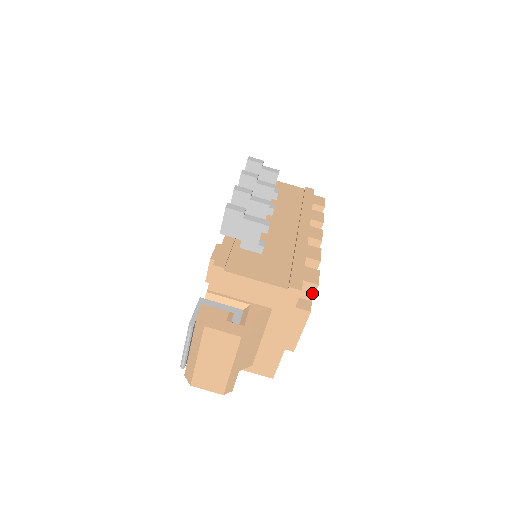
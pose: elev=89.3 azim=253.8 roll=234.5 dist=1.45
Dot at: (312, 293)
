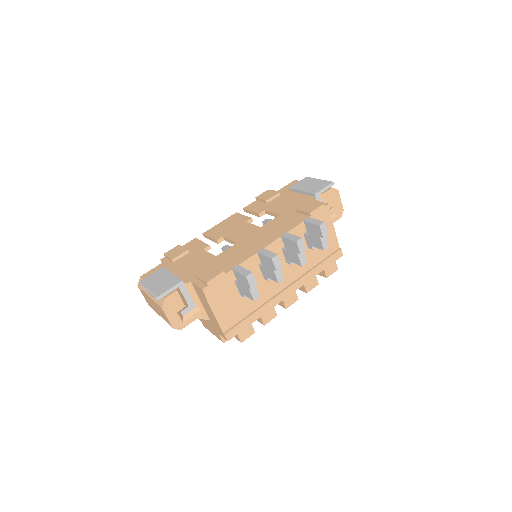
Dot at: (236, 338)
